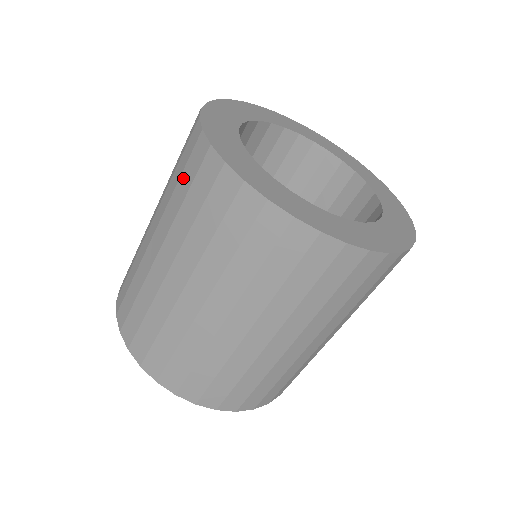
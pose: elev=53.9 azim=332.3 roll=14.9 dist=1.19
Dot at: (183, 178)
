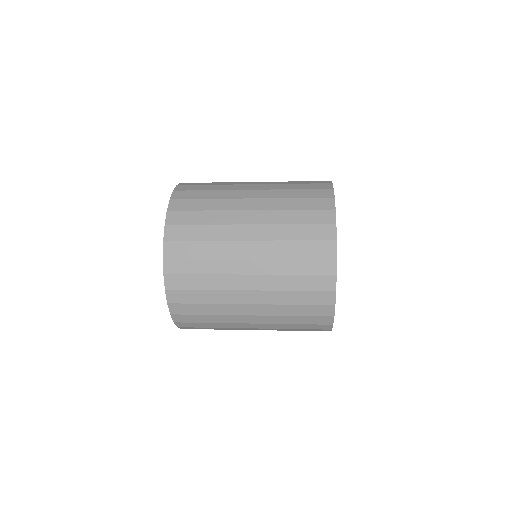
Dot at: (302, 295)
